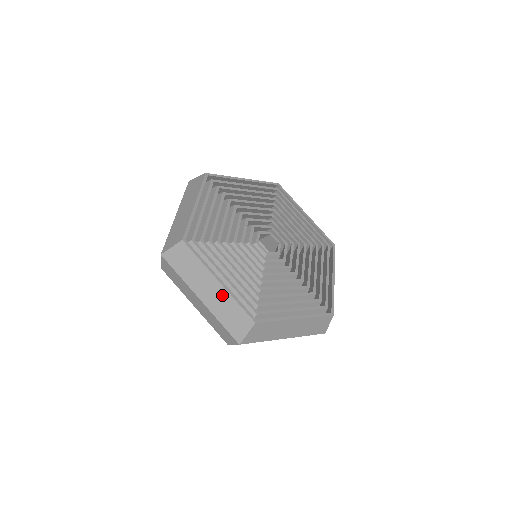
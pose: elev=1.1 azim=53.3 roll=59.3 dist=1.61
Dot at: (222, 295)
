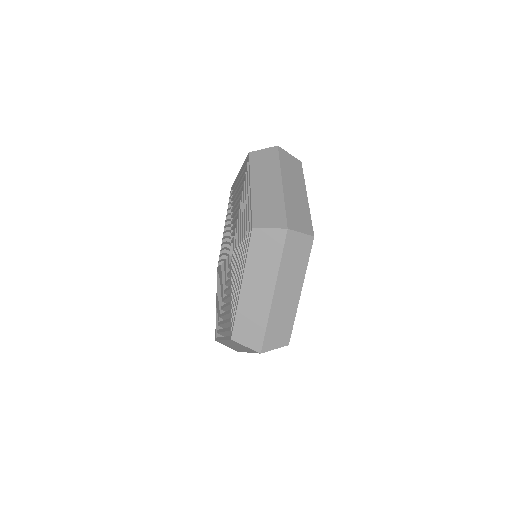
Dot at: occluded
